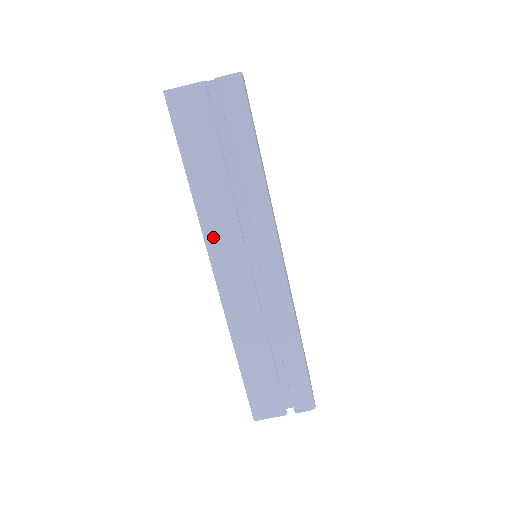
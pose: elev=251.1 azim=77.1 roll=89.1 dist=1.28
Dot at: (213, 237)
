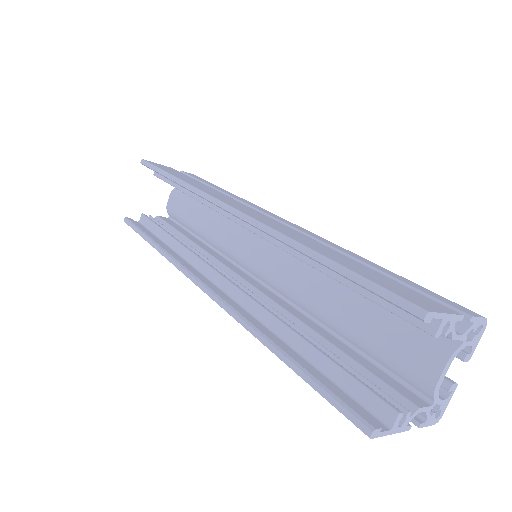
Dot at: occluded
